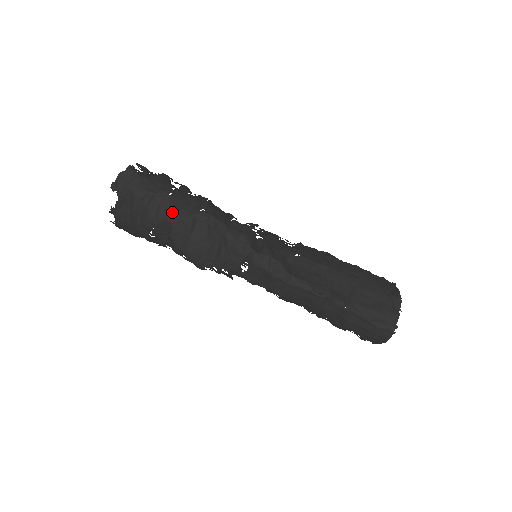
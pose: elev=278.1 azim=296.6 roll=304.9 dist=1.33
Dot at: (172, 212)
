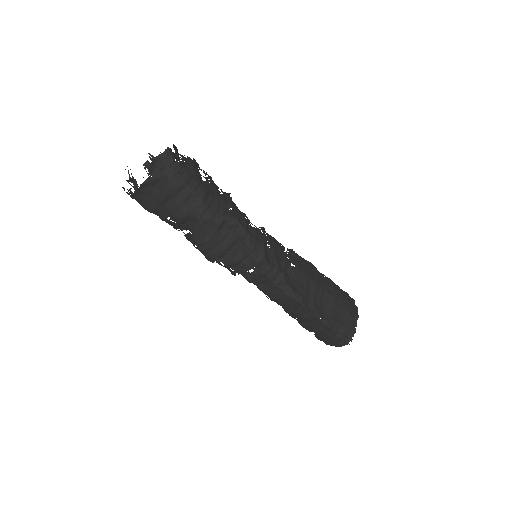
Dot at: (204, 210)
